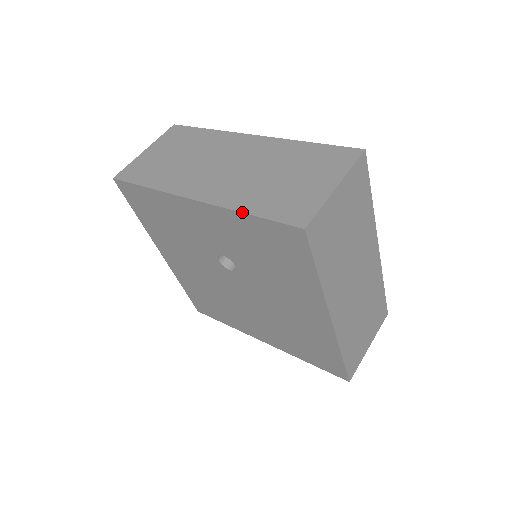
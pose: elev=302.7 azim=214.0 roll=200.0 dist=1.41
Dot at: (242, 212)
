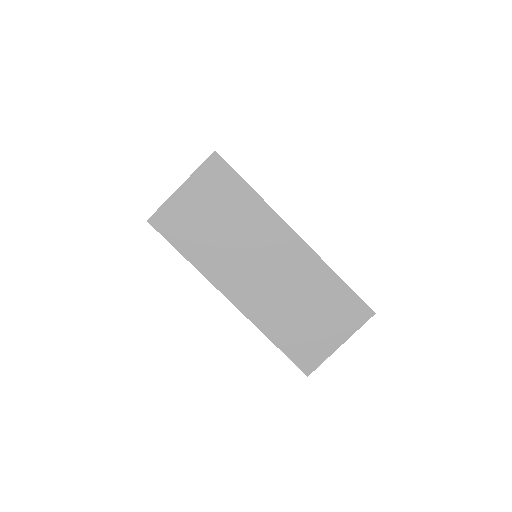
Dot at: (269, 339)
